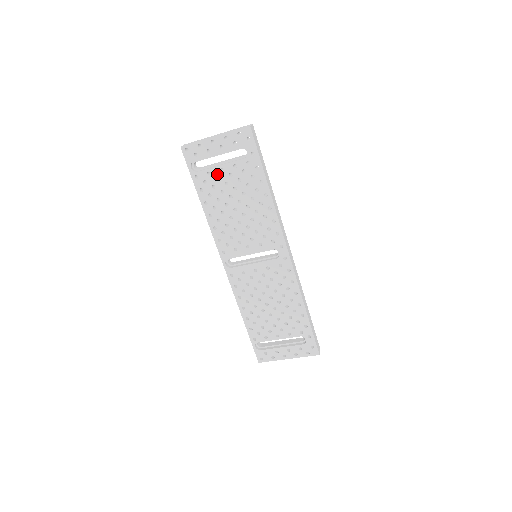
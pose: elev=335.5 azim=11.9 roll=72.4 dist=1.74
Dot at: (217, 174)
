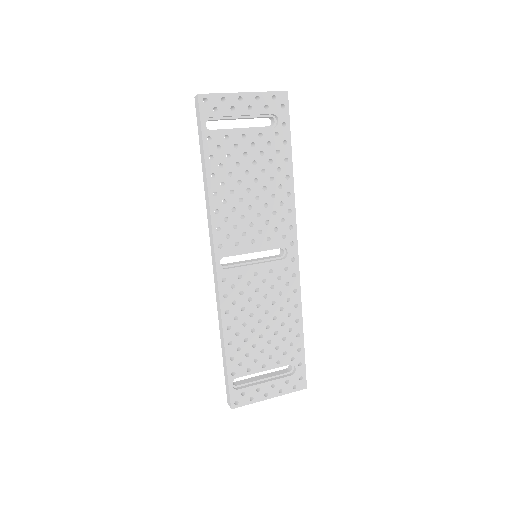
Dot at: (236, 140)
